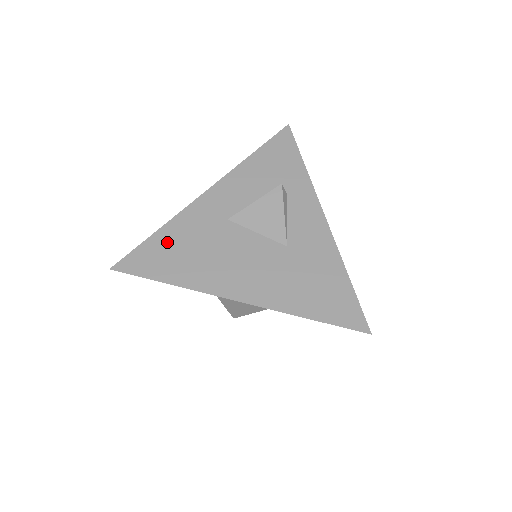
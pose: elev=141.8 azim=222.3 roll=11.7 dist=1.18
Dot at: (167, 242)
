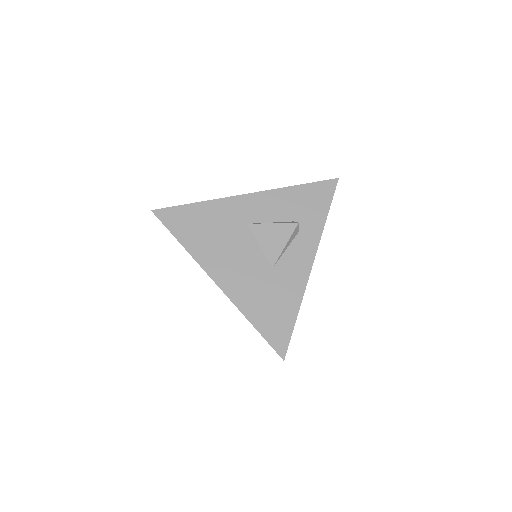
Dot at: (198, 215)
